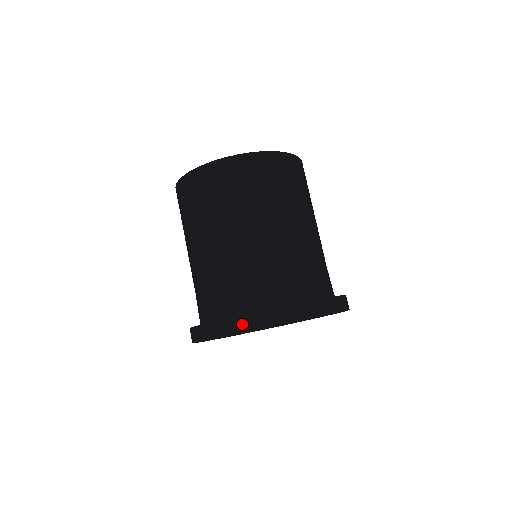
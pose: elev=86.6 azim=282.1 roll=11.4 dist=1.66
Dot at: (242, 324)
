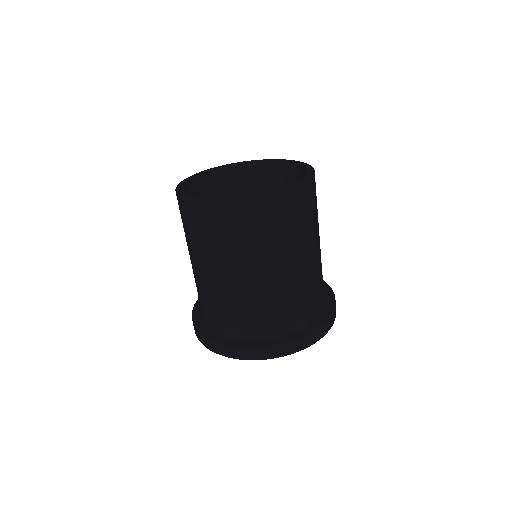
Dot at: (252, 354)
